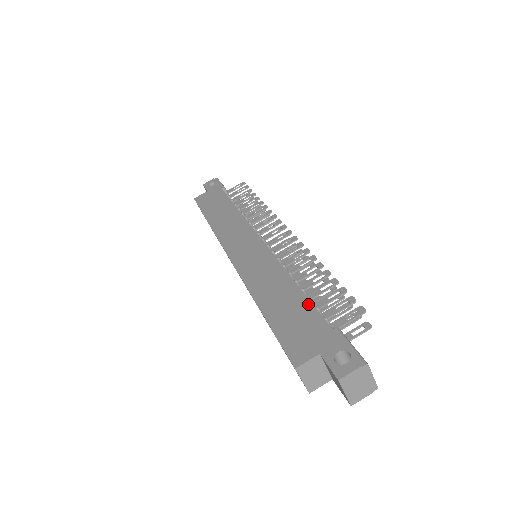
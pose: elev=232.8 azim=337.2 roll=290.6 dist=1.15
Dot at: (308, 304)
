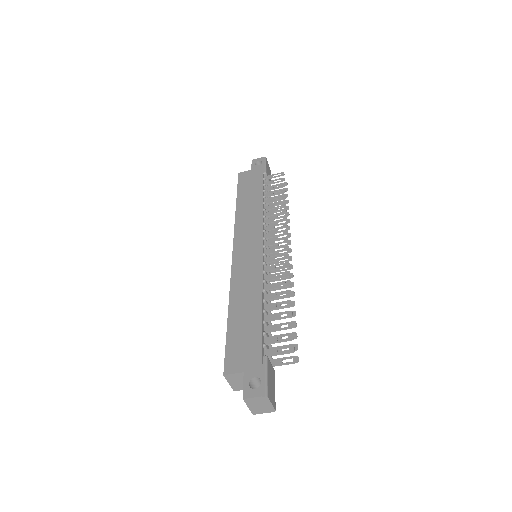
Dot at: (259, 326)
